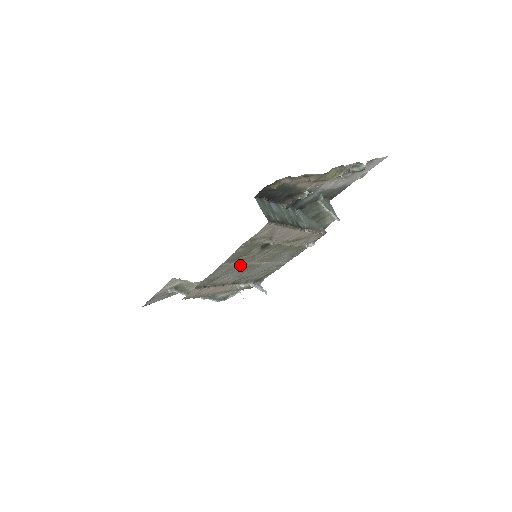
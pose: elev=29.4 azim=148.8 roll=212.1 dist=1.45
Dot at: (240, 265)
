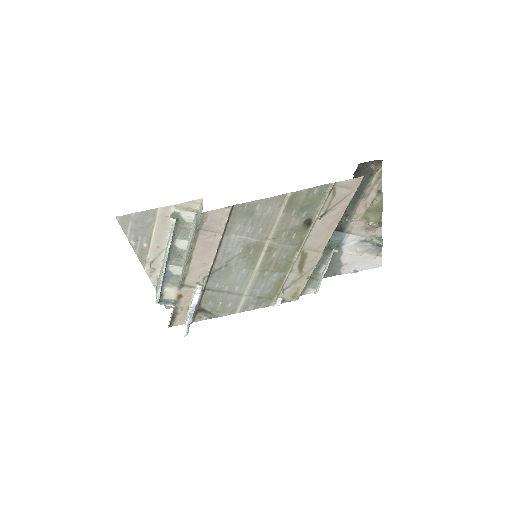
Dot at: (269, 228)
